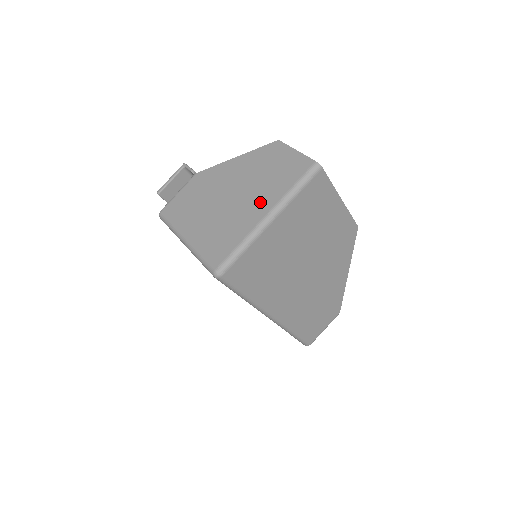
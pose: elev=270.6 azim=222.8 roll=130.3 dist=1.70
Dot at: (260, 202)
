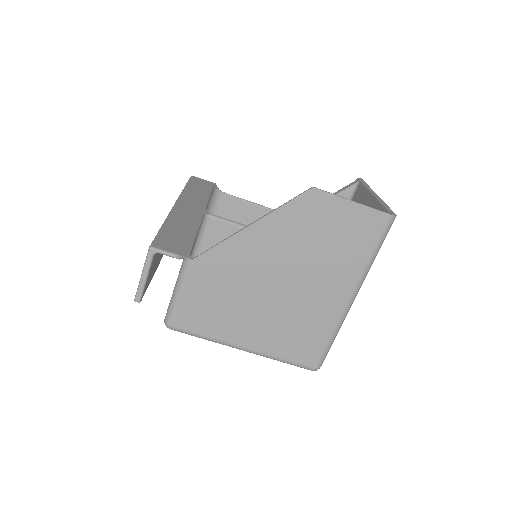
Dot at: (333, 284)
